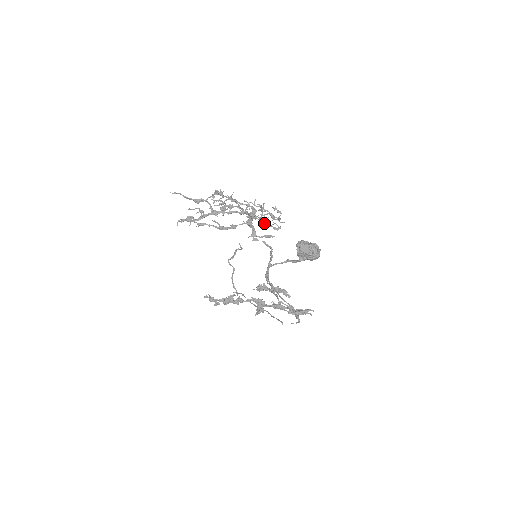
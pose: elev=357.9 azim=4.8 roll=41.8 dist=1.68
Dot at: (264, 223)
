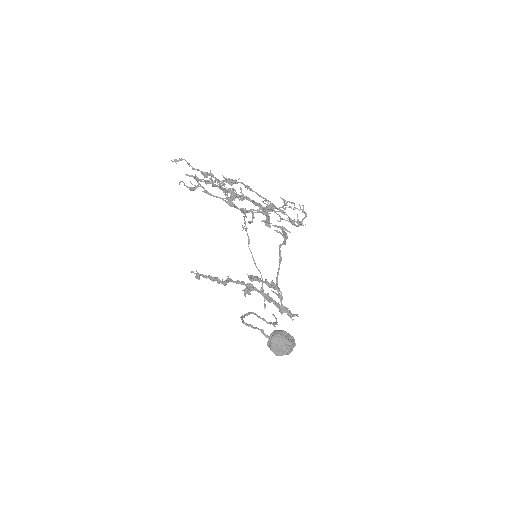
Dot at: (281, 219)
